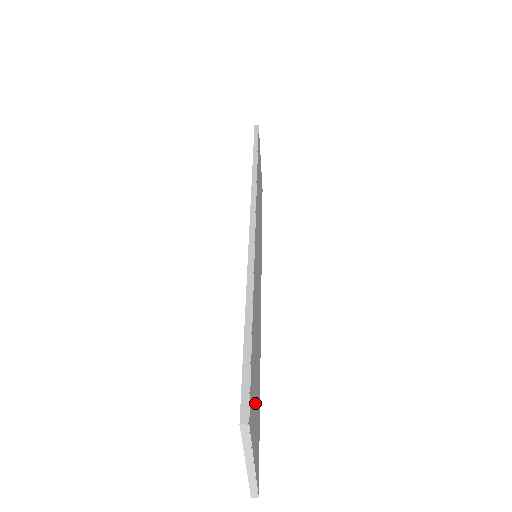
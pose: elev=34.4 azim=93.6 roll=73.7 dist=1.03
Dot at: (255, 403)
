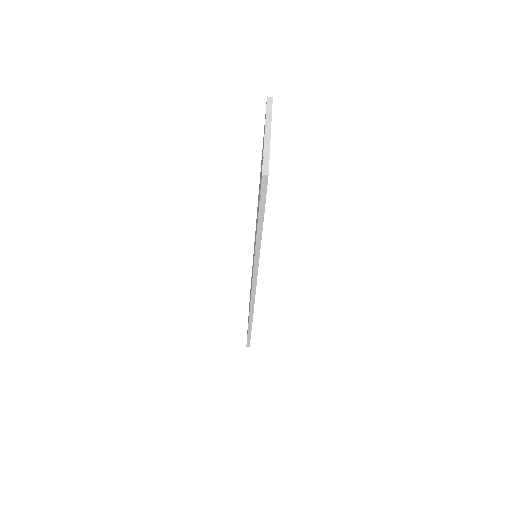
Dot at: occluded
